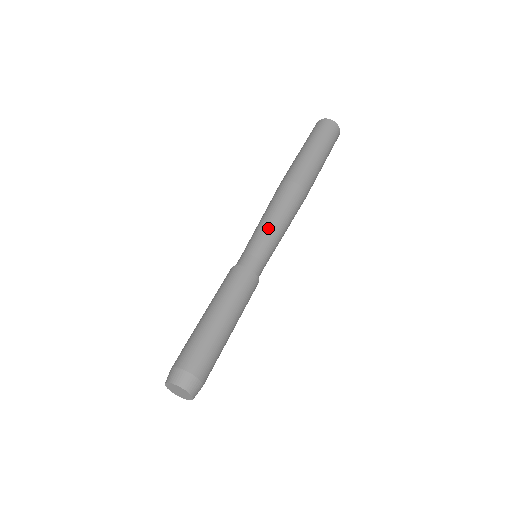
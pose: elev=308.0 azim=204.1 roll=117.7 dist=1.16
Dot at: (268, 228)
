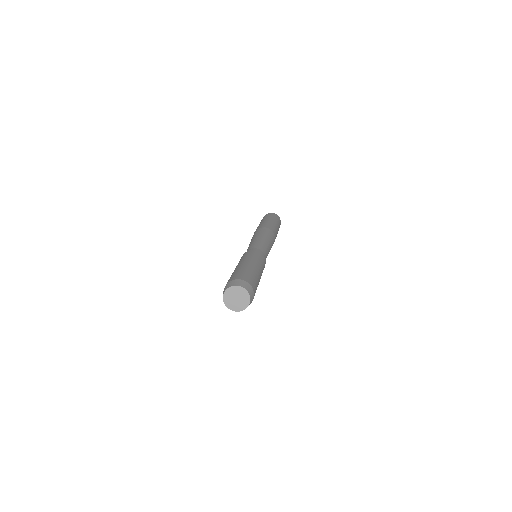
Dot at: (252, 242)
